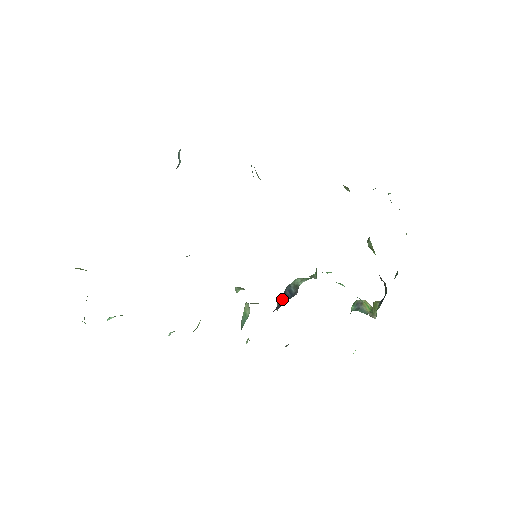
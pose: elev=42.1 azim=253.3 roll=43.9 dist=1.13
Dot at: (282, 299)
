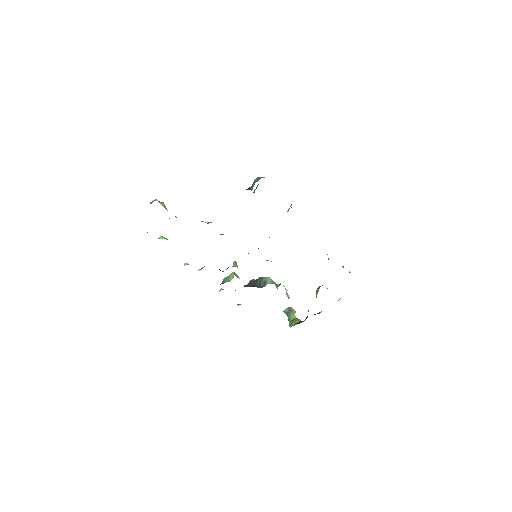
Dot at: (254, 282)
